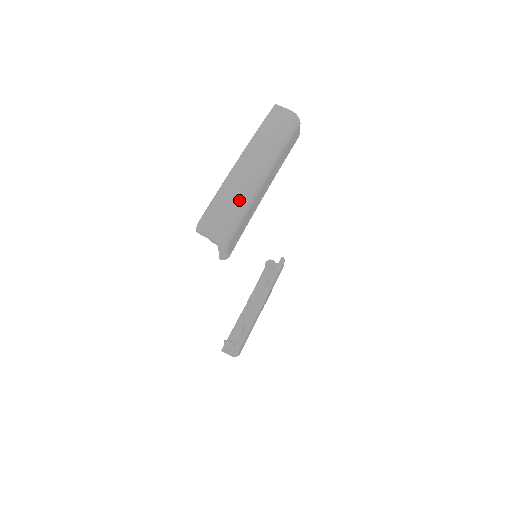
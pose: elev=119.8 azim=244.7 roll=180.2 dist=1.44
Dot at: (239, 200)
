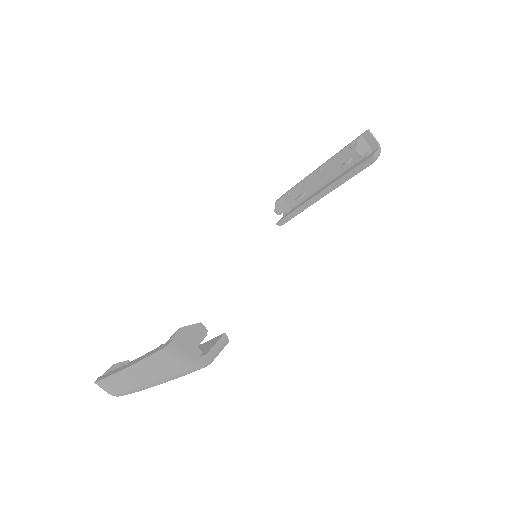
Dot at: (125, 392)
